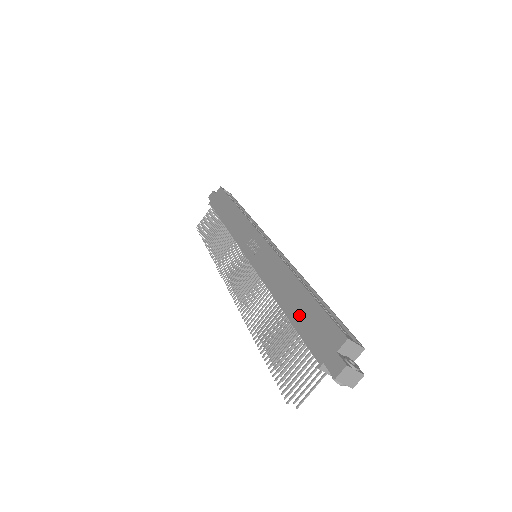
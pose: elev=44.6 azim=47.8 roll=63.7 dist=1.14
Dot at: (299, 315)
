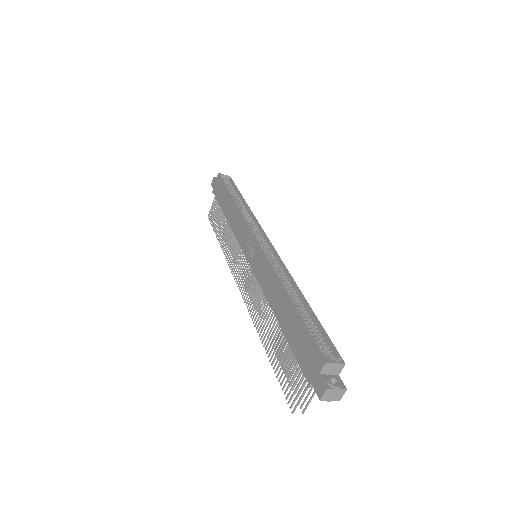
Dot at: (290, 331)
